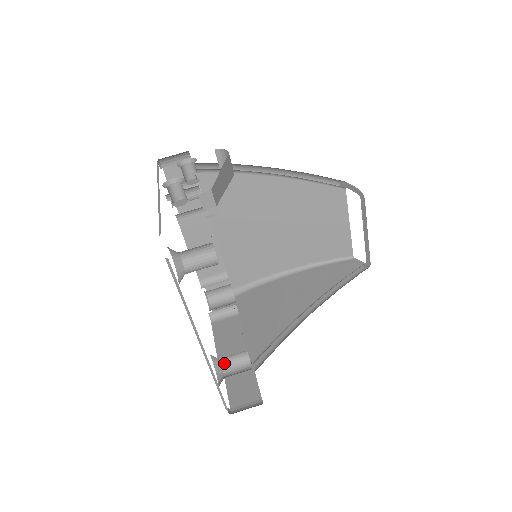
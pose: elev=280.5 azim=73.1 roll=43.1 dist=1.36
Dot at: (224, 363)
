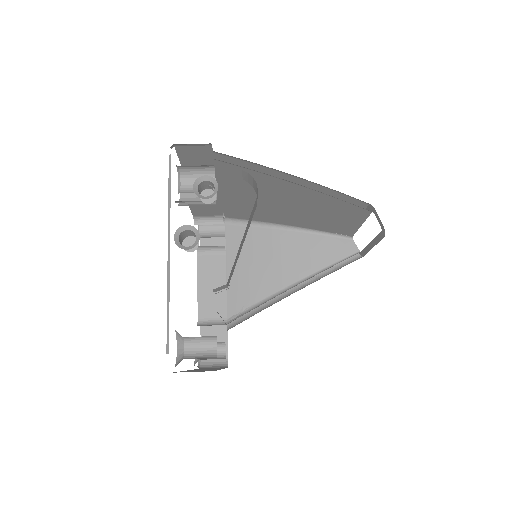
Dot at: occluded
